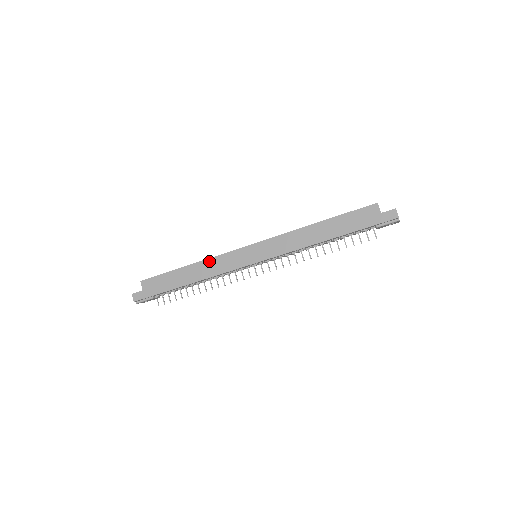
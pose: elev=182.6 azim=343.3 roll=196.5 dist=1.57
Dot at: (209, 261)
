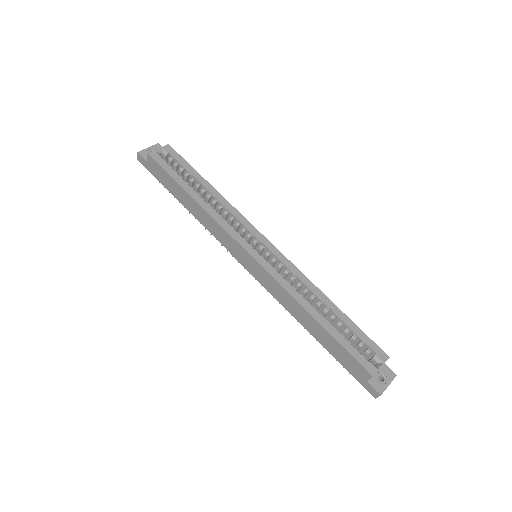
Dot at: (210, 218)
